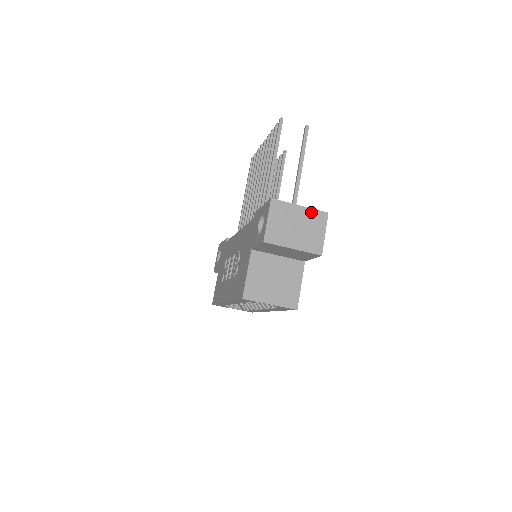
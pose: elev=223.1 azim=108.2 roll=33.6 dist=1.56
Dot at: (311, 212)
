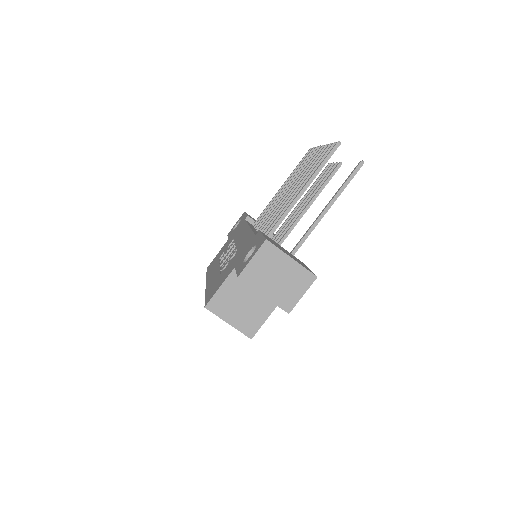
Dot at: (300, 269)
